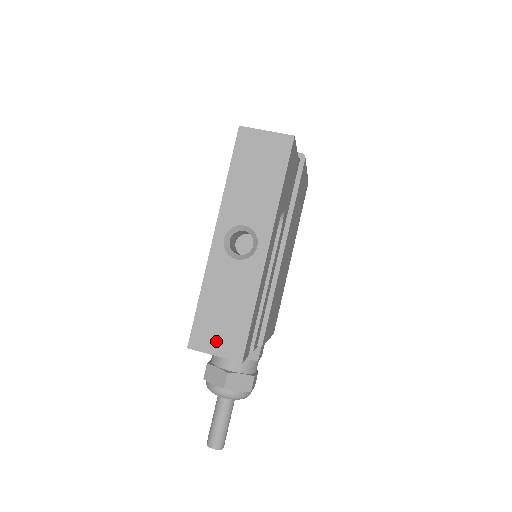
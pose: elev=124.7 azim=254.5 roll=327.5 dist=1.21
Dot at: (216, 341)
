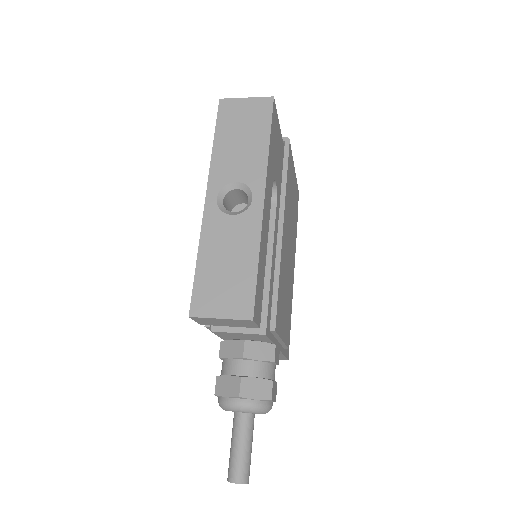
Dot at: (220, 302)
